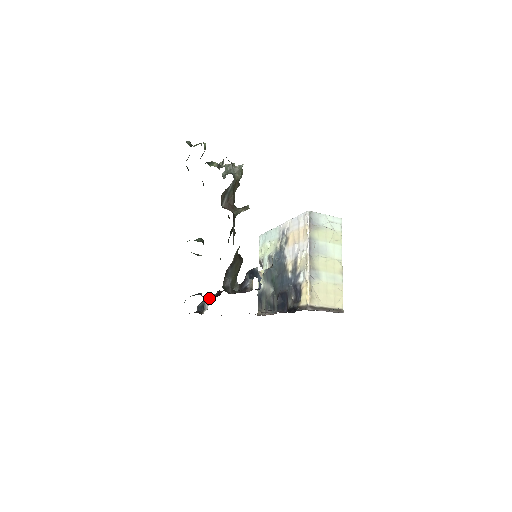
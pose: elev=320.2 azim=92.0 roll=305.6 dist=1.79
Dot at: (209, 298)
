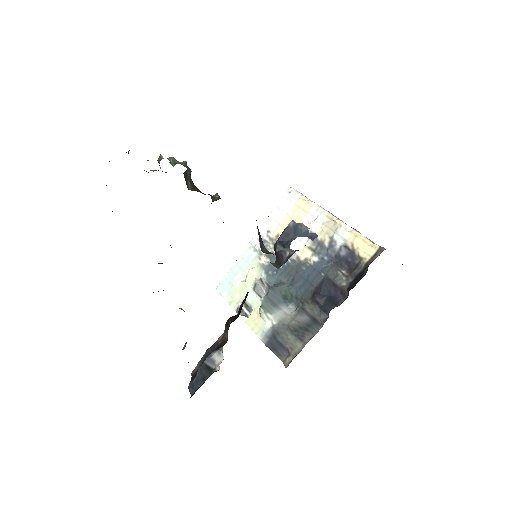
Dot at: (211, 351)
